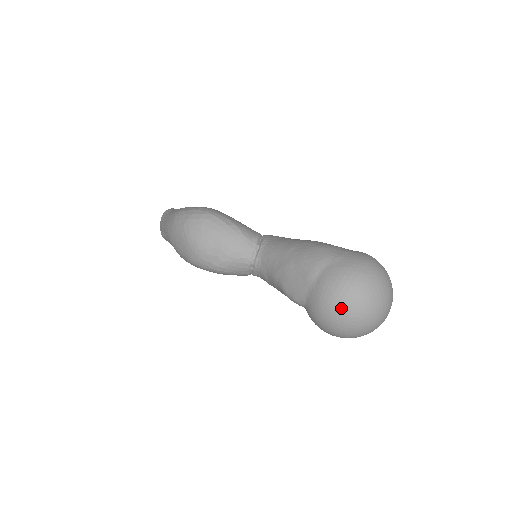
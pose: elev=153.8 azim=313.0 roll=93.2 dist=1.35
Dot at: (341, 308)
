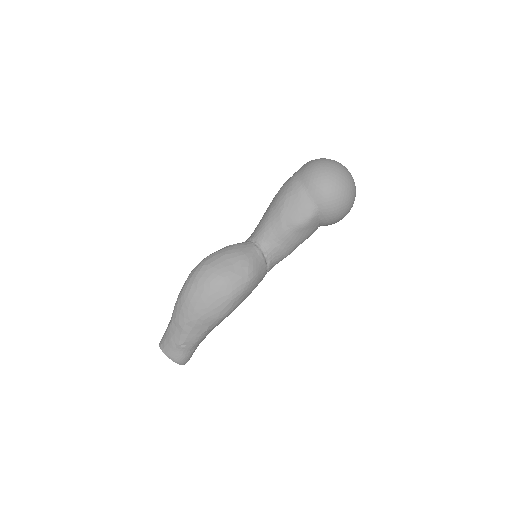
Dot at: (333, 177)
